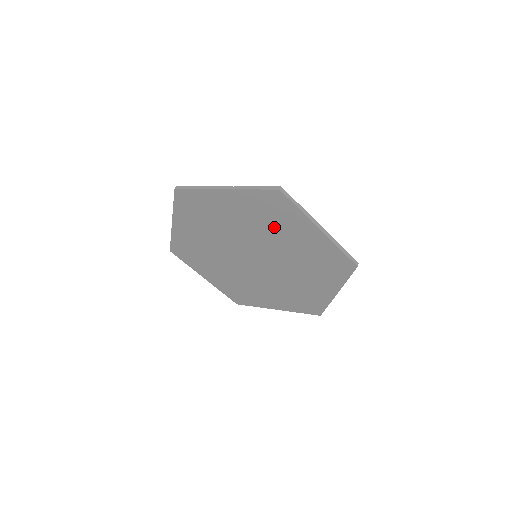
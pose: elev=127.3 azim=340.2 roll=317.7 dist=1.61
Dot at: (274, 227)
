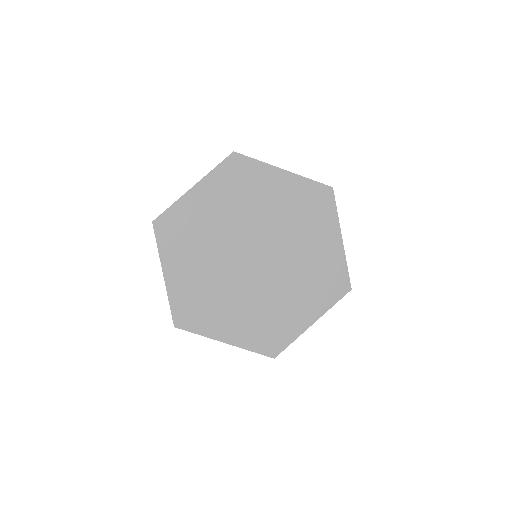
Dot at: (302, 224)
